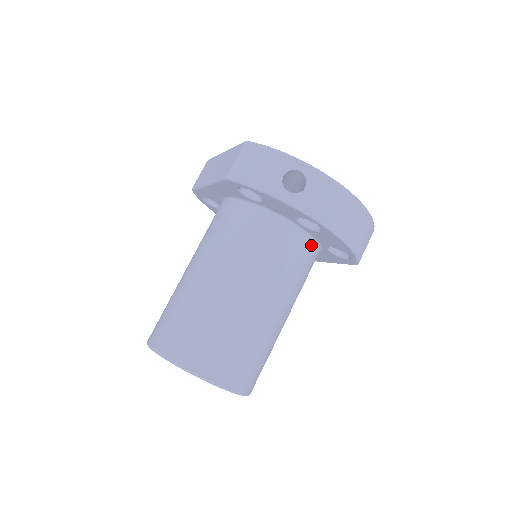
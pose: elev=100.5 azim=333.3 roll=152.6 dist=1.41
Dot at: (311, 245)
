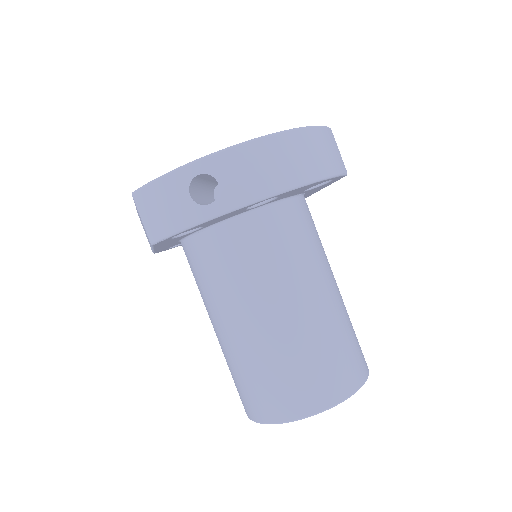
Dot at: (287, 207)
